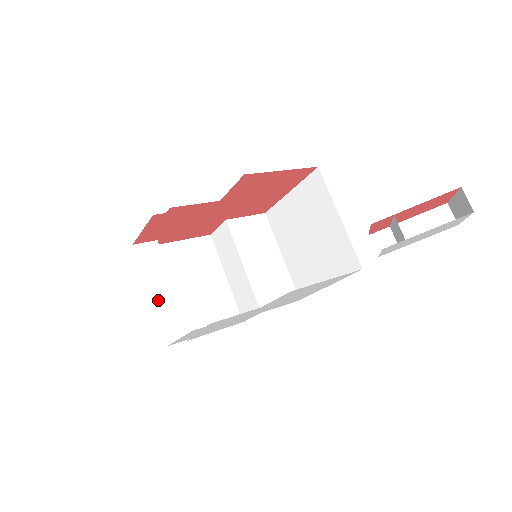
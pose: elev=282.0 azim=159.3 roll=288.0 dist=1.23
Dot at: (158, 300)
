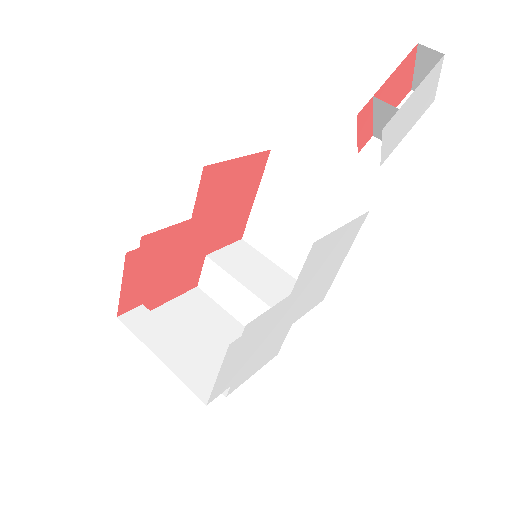
Dot at: (172, 361)
